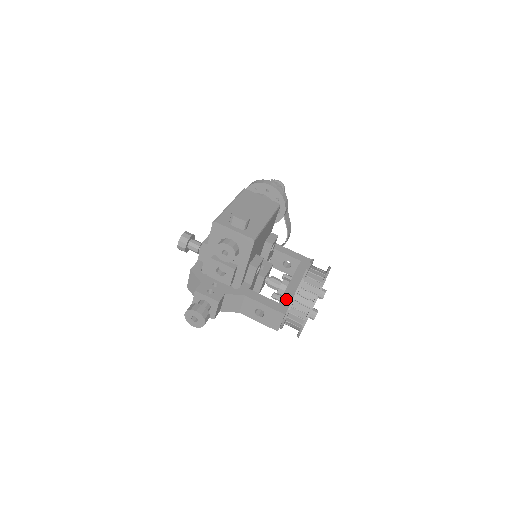
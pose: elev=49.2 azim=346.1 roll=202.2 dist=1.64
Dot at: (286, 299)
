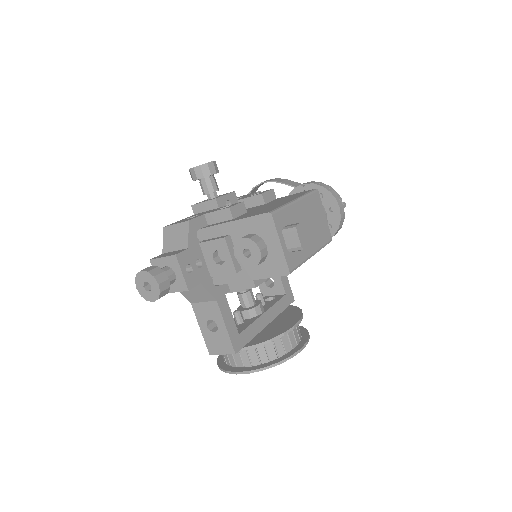
Dot at: (248, 334)
